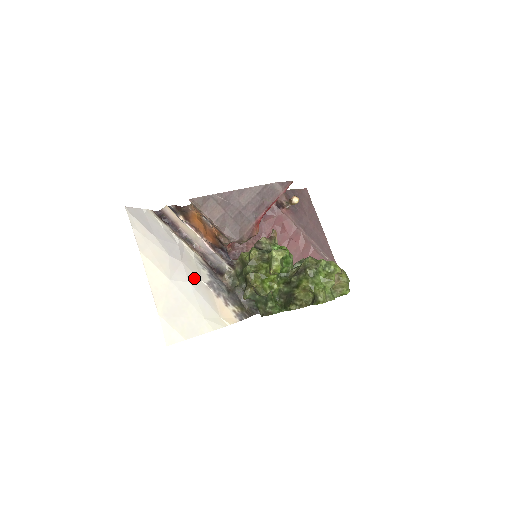
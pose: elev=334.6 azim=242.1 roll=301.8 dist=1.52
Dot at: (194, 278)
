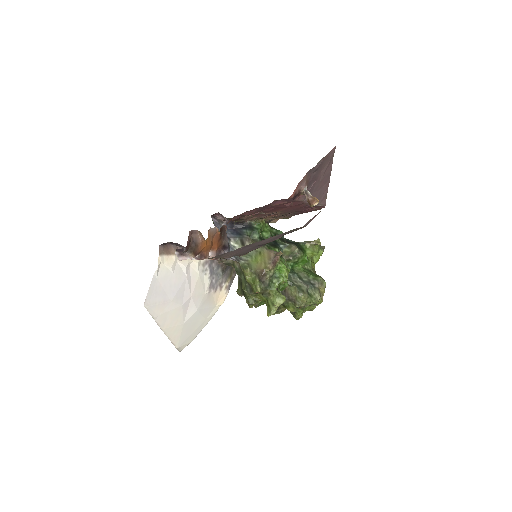
Dot at: (200, 300)
